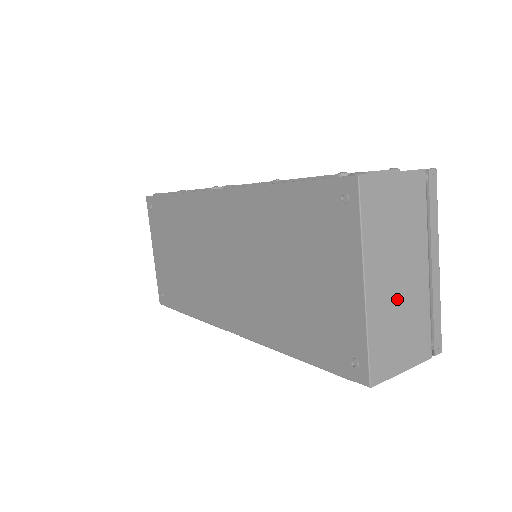
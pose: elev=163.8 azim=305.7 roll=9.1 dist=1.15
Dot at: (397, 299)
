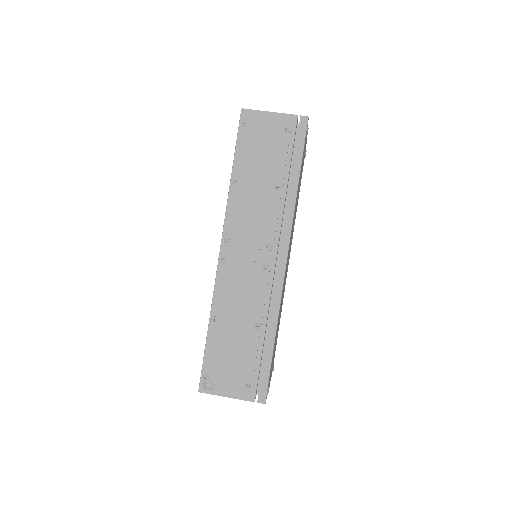
Dot at: occluded
